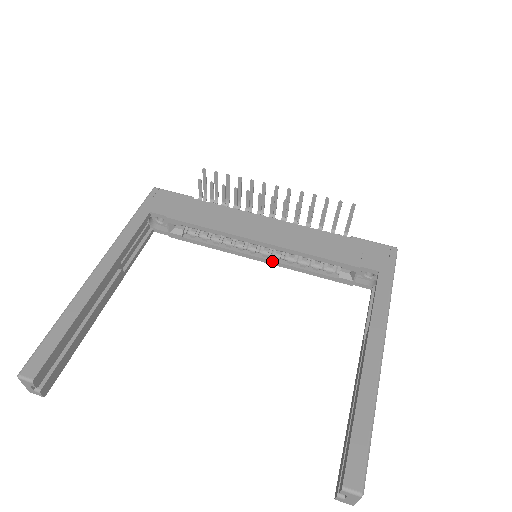
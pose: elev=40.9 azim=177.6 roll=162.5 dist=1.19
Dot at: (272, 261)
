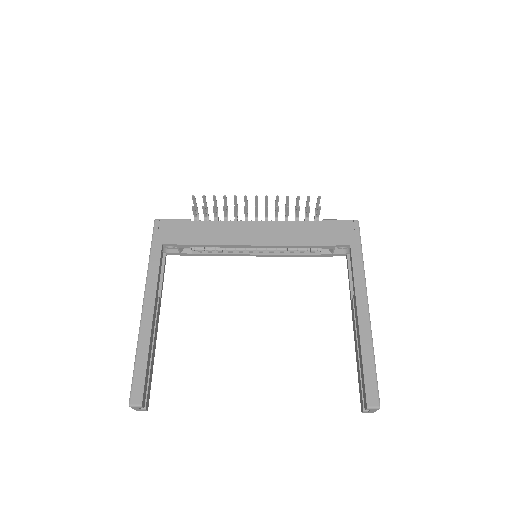
Dot at: (268, 255)
